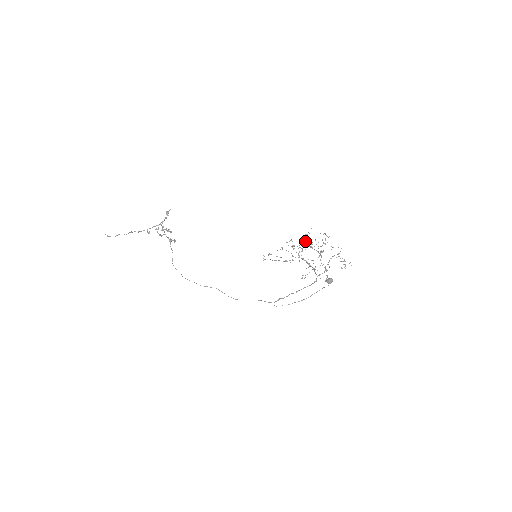
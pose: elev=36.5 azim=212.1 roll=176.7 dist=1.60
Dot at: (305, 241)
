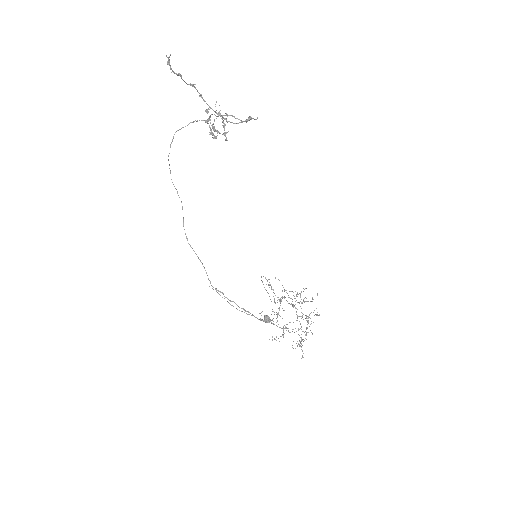
Dot at: (306, 317)
